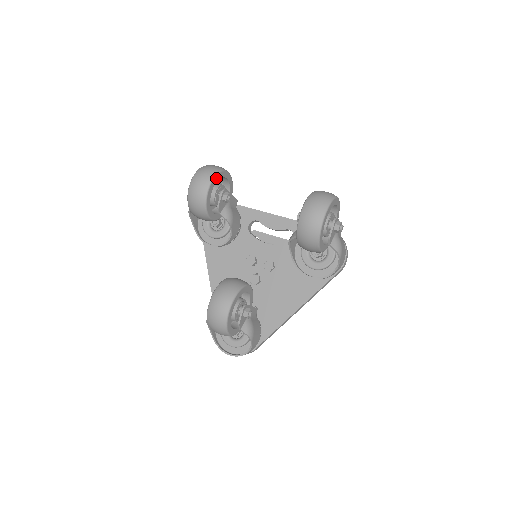
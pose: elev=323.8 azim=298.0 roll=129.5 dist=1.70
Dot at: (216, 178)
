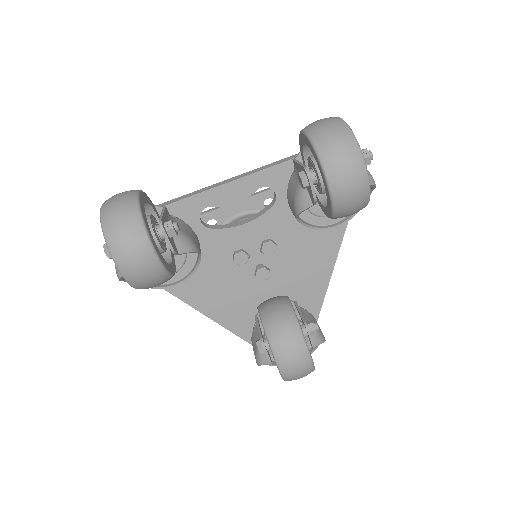
Dot at: (146, 224)
